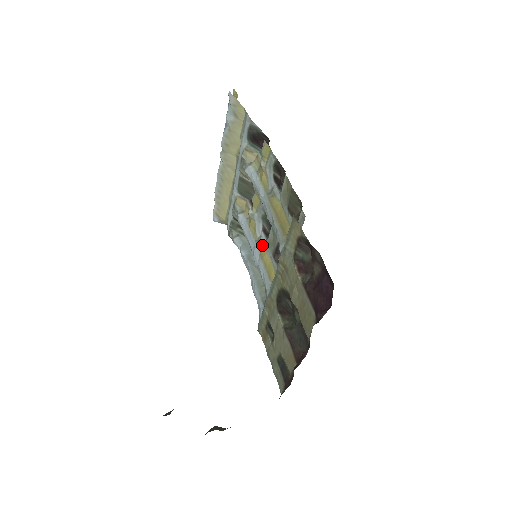
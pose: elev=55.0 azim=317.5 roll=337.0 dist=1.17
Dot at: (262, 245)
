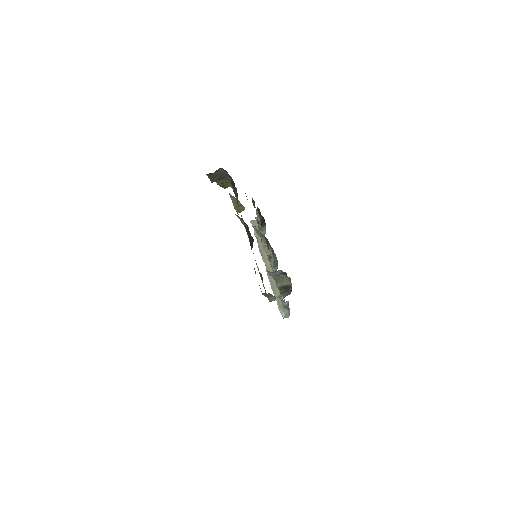
Dot at: occluded
